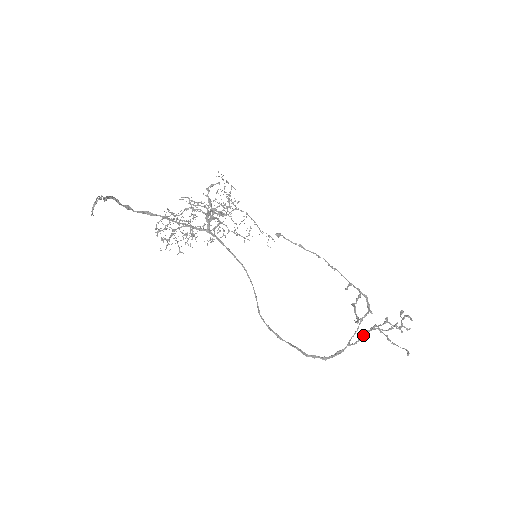
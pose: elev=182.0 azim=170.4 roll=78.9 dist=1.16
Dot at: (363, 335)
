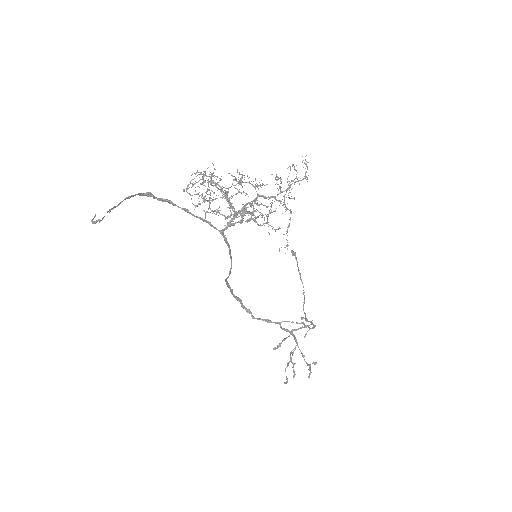
Dot at: occluded
